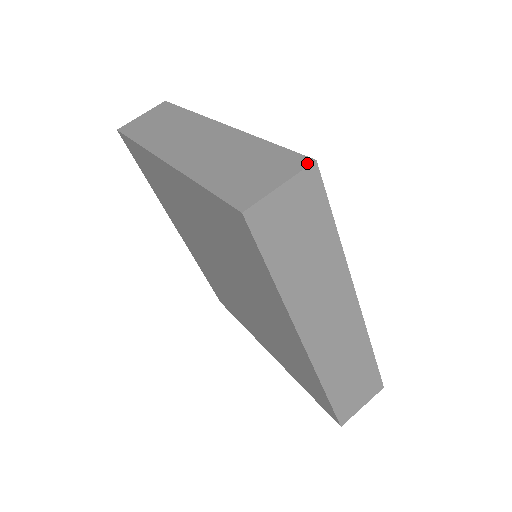
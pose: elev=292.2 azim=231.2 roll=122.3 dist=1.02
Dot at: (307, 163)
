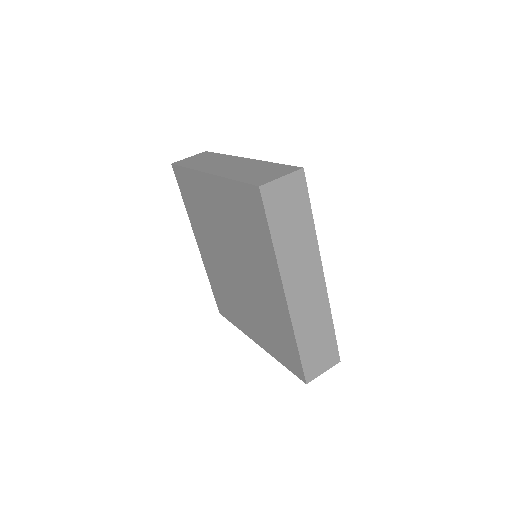
Dot at: (298, 169)
